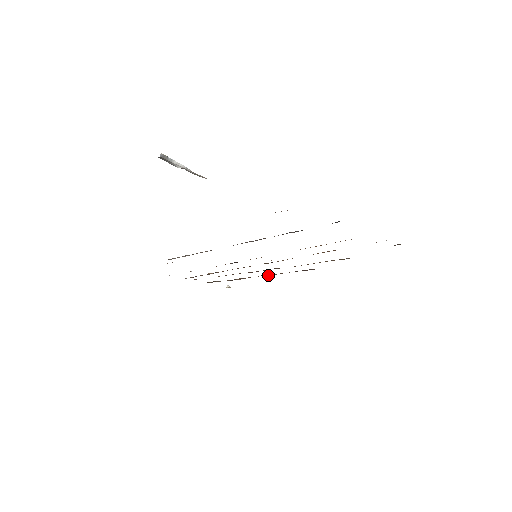
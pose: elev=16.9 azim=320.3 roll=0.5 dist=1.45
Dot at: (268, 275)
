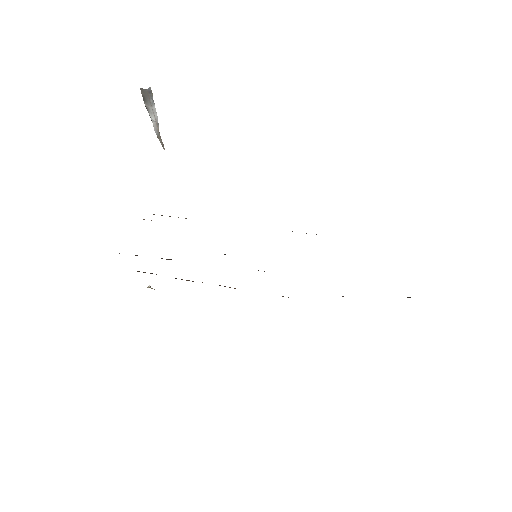
Dot at: (230, 287)
